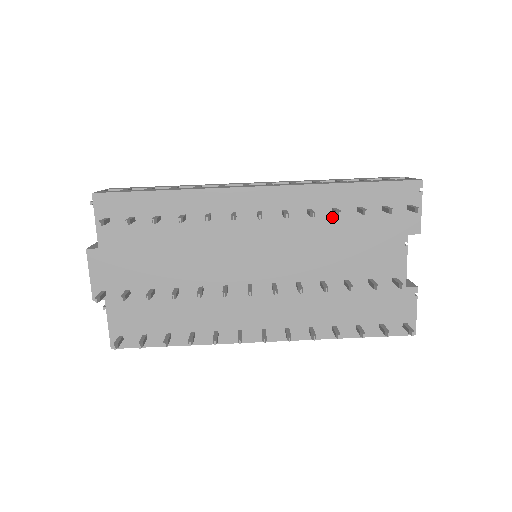
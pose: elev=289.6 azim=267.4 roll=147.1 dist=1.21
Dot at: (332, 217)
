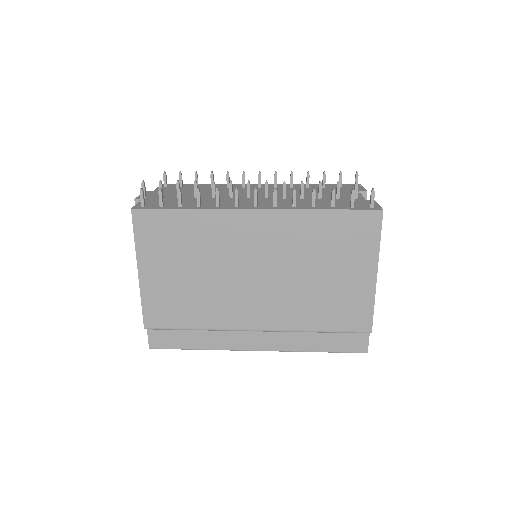
Dot at: (306, 188)
